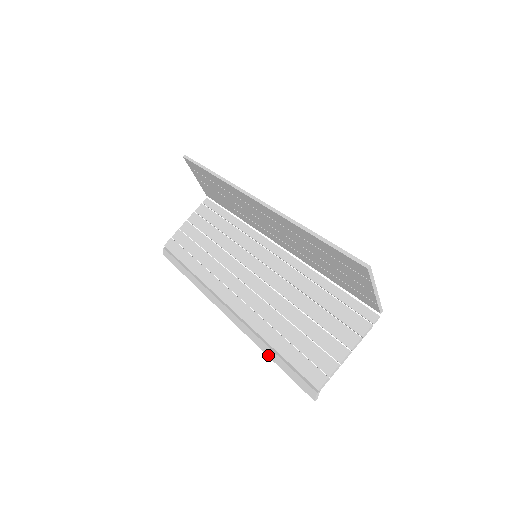
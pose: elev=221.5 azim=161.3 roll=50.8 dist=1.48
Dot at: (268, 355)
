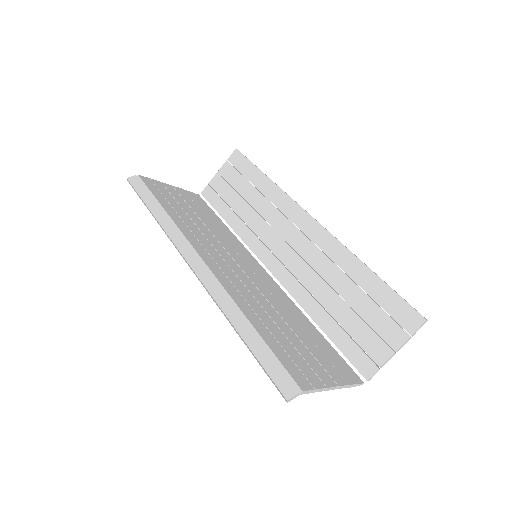
Dot at: (237, 328)
